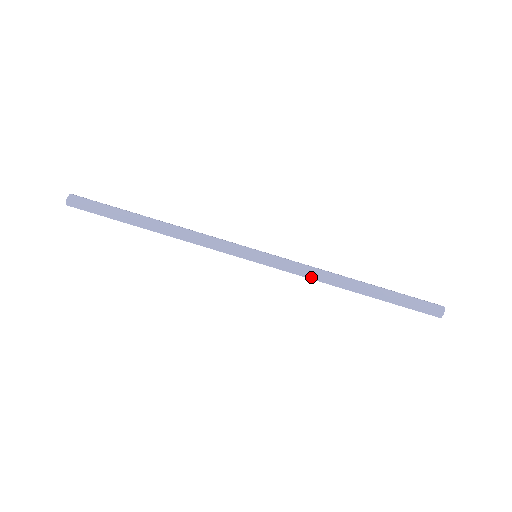
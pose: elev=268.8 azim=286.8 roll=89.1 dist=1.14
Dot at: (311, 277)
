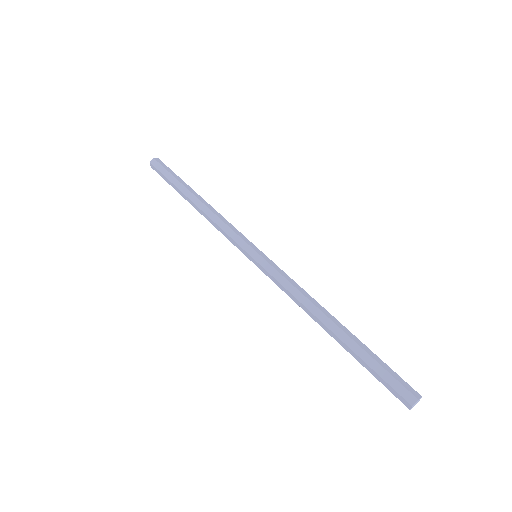
Dot at: (293, 292)
